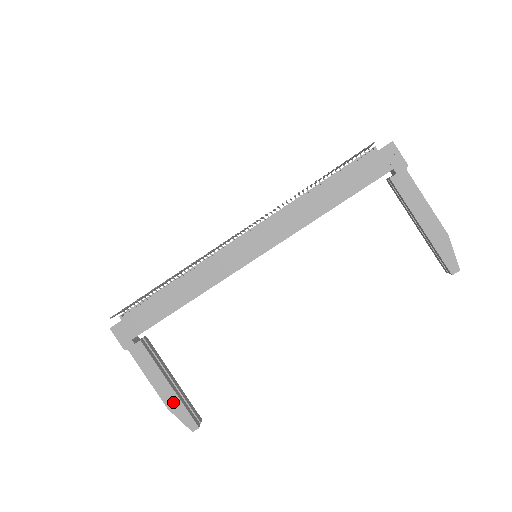
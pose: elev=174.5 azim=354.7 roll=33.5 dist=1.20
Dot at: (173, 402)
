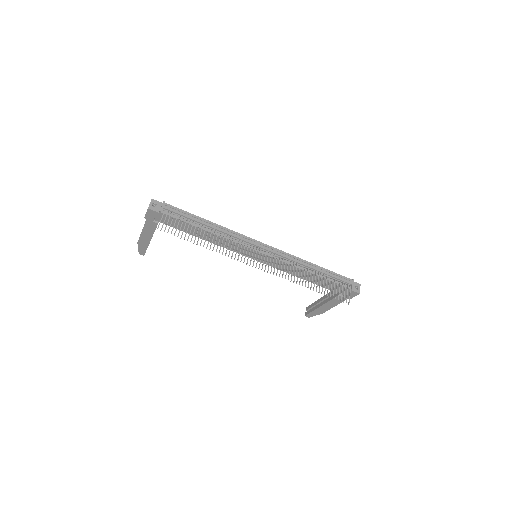
Dot at: (143, 244)
